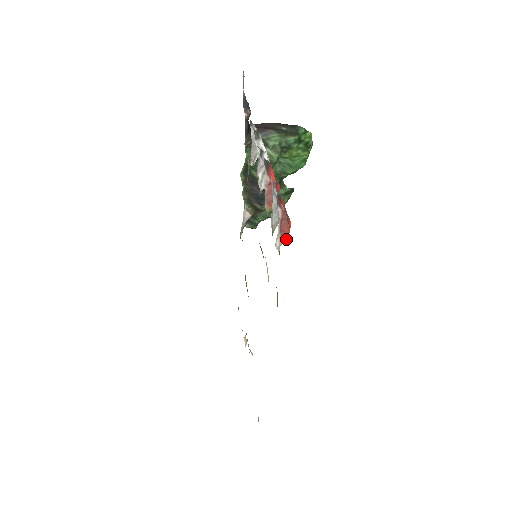
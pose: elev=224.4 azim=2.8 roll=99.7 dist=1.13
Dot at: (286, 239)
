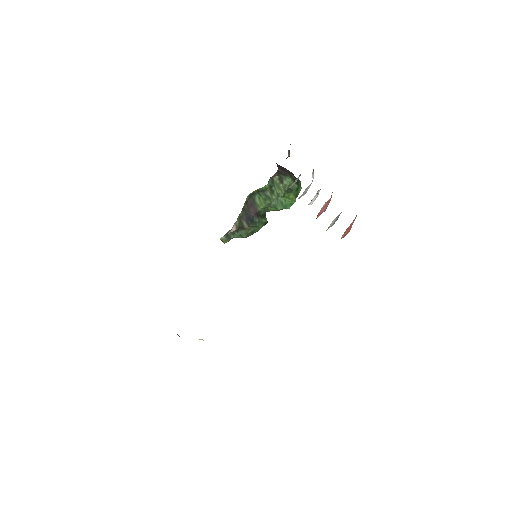
Dot at: (344, 236)
